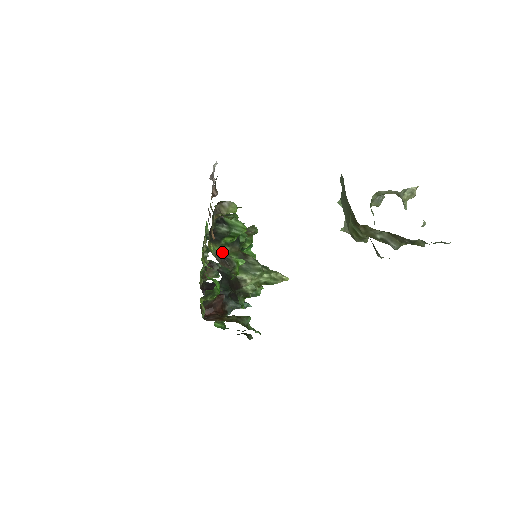
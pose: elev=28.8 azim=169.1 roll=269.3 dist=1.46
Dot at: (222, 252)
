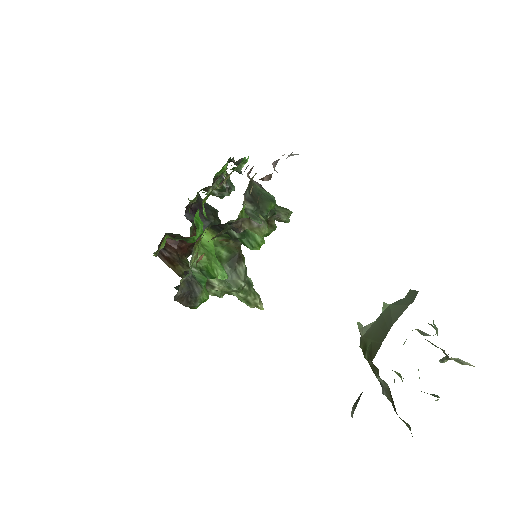
Dot at: (213, 247)
